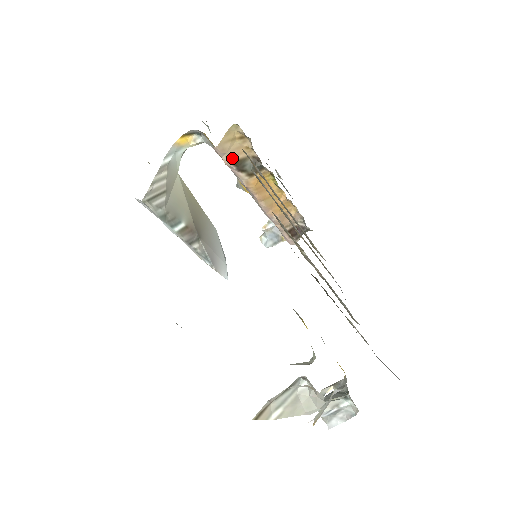
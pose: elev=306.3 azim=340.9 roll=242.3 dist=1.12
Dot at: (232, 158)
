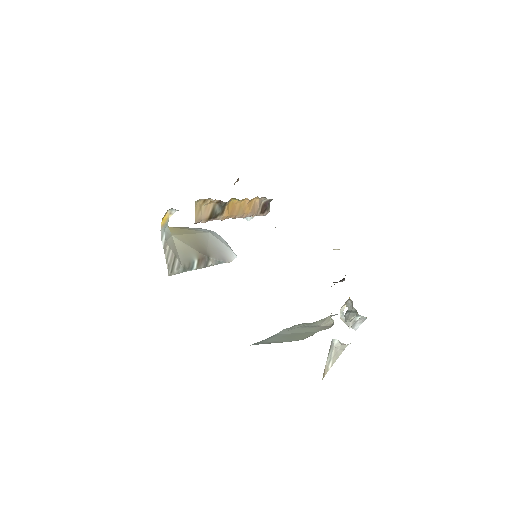
Dot at: (207, 217)
